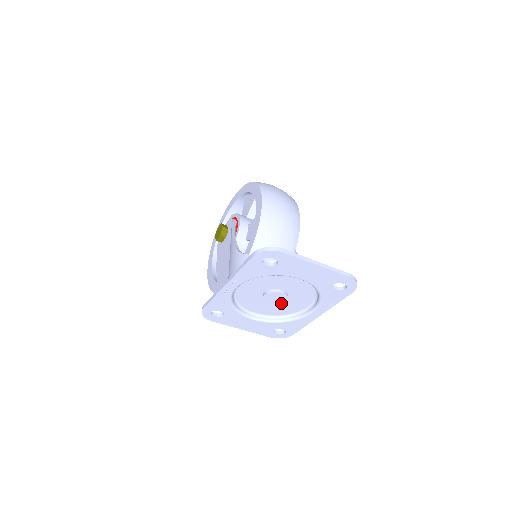
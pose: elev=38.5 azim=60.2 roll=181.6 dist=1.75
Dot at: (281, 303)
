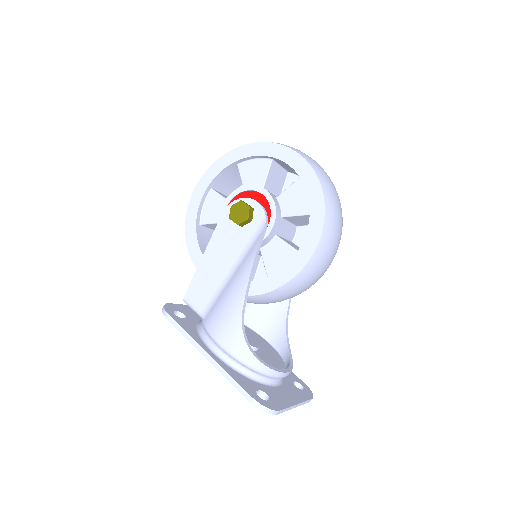
Dot at: occluded
